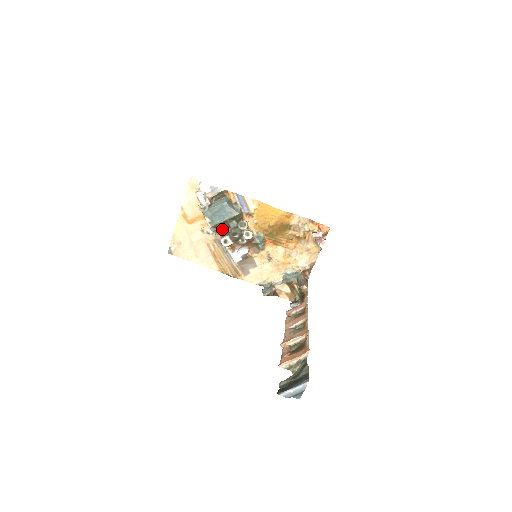
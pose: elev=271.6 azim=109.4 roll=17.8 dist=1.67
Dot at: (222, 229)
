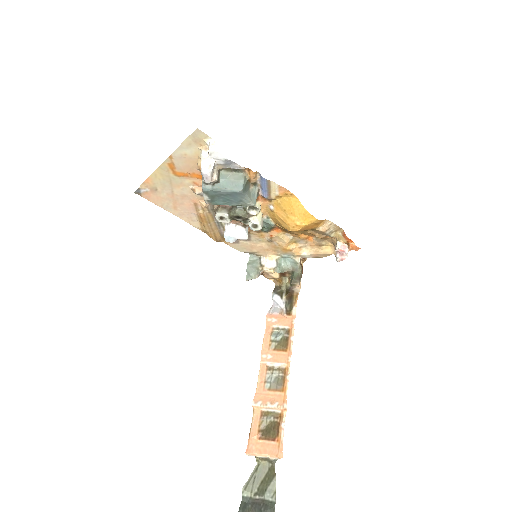
Dot at: occluded
